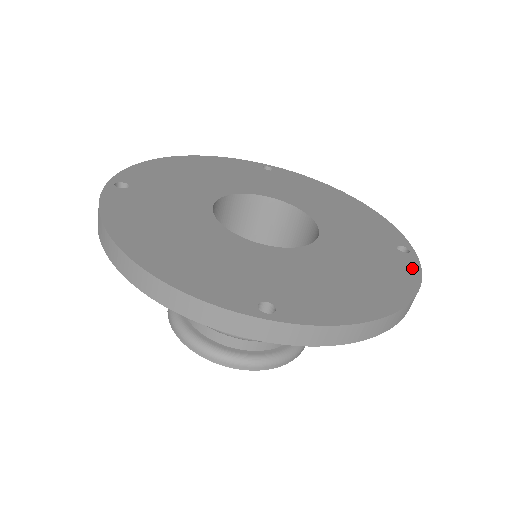
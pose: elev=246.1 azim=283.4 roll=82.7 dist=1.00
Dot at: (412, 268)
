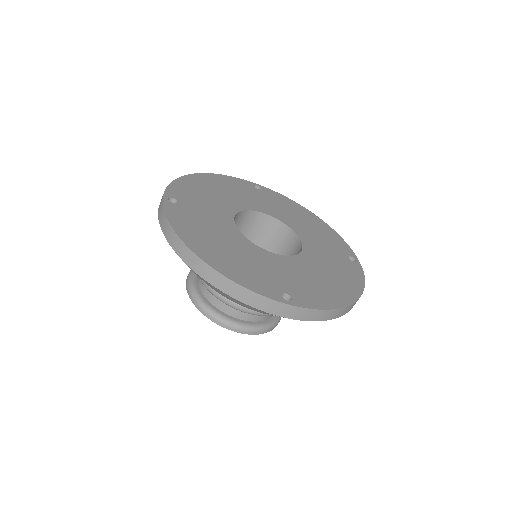
Dot at: (359, 273)
